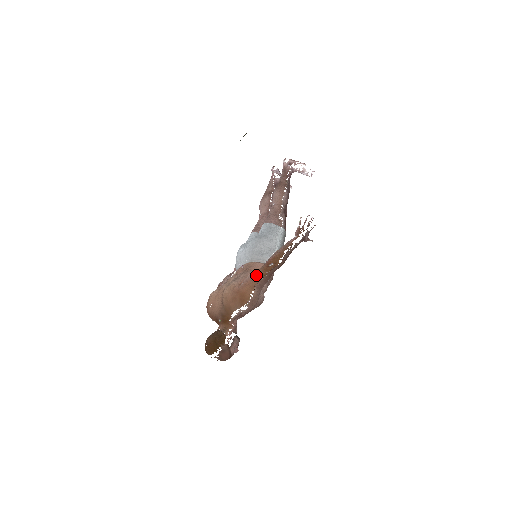
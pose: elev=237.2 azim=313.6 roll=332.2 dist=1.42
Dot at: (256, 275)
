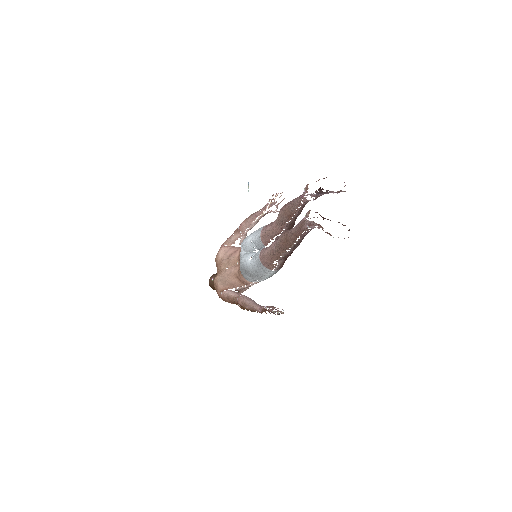
Dot at: (229, 300)
